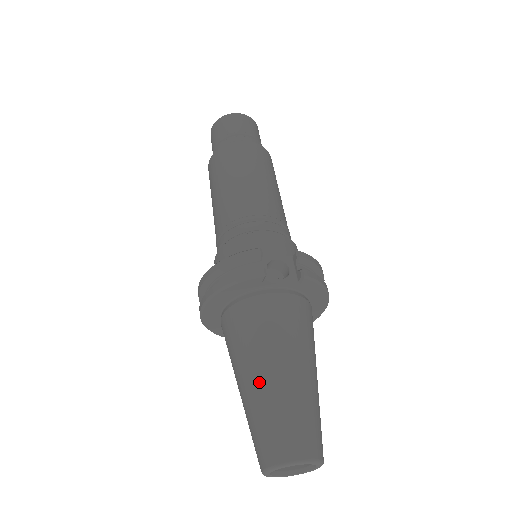
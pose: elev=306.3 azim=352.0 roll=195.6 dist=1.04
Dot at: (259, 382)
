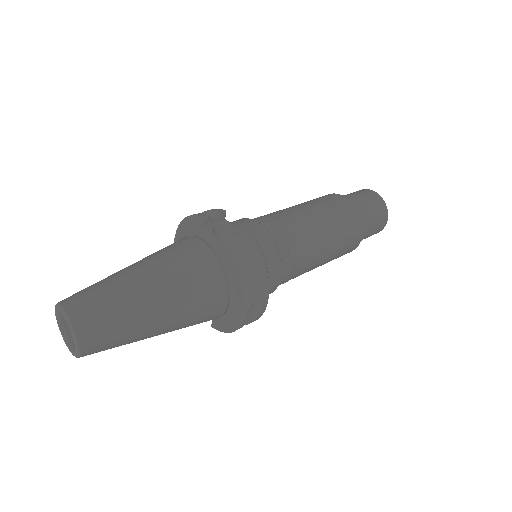
Dot at: (122, 269)
